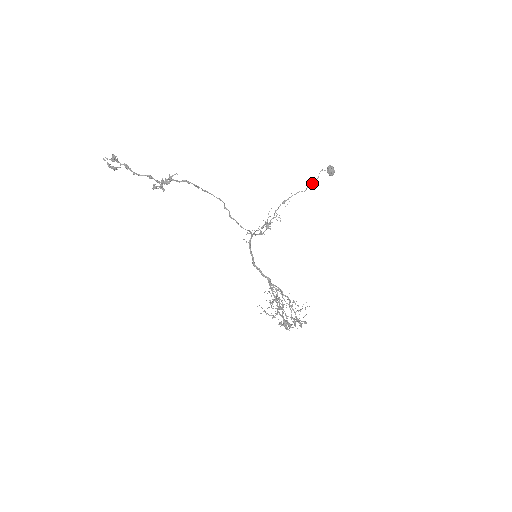
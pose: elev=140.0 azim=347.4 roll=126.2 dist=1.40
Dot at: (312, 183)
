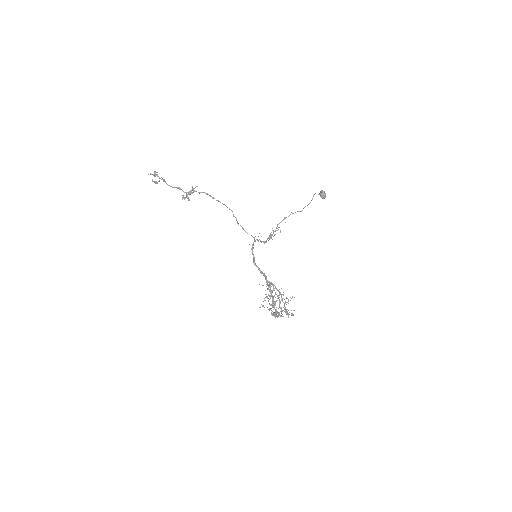
Dot at: (308, 204)
